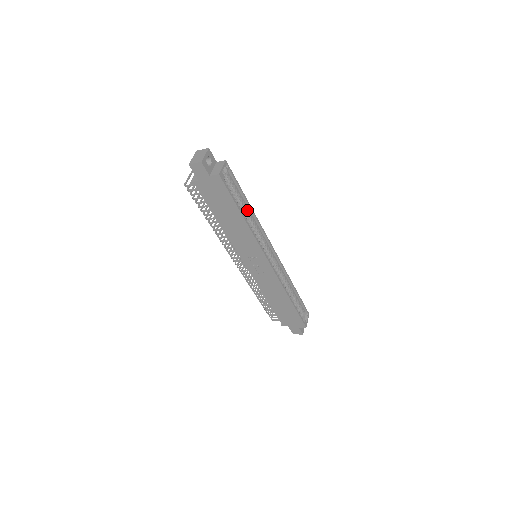
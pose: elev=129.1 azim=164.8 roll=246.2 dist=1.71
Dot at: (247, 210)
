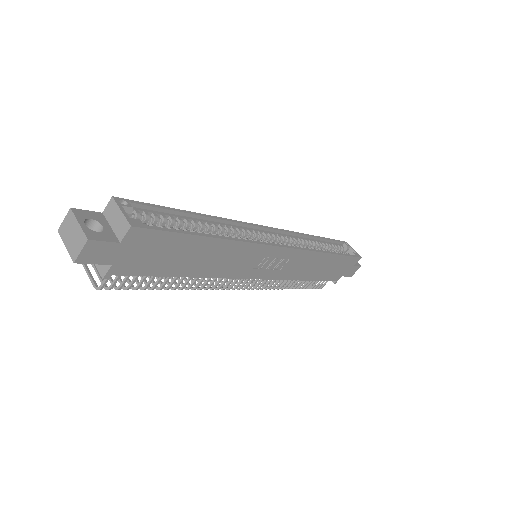
Dot at: (202, 223)
